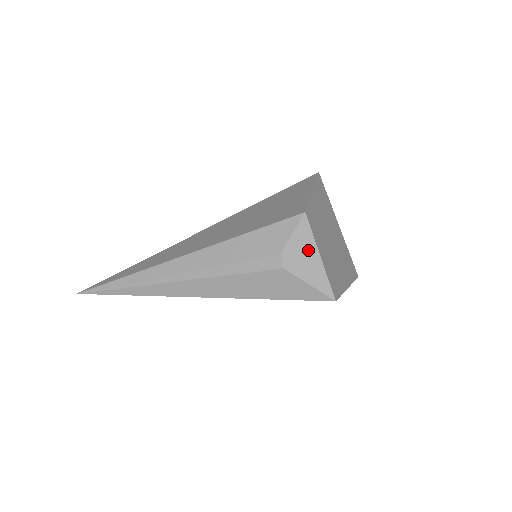
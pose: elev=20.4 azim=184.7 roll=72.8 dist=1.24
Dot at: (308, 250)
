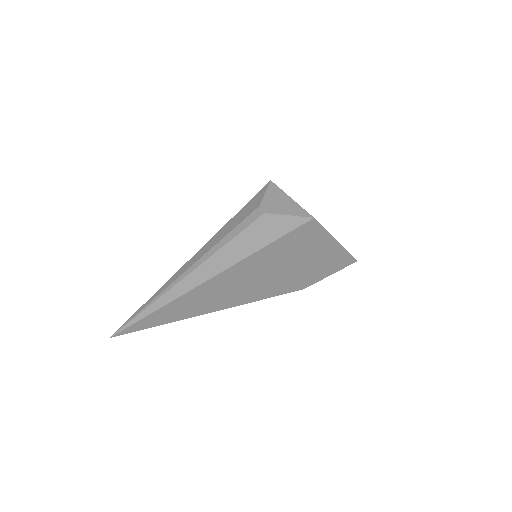
Dot at: (280, 197)
